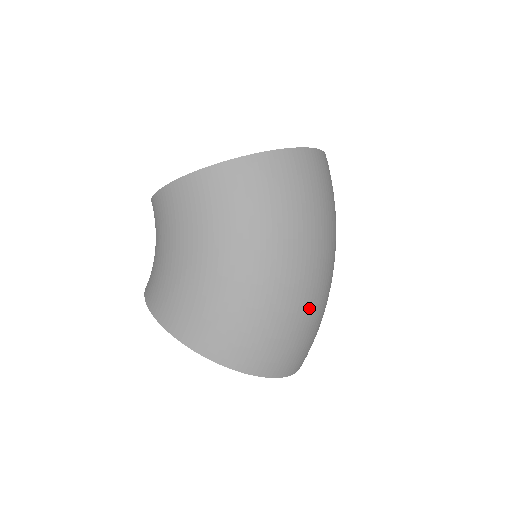
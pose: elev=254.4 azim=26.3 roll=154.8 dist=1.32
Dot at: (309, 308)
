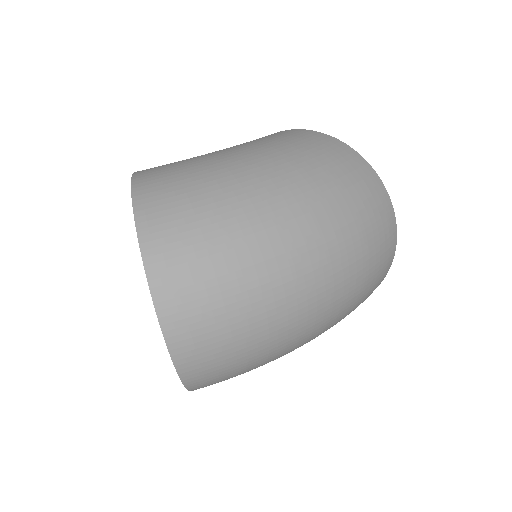
Dot at: (255, 249)
